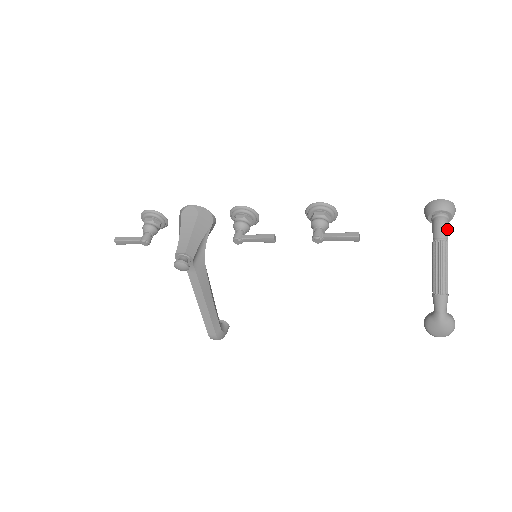
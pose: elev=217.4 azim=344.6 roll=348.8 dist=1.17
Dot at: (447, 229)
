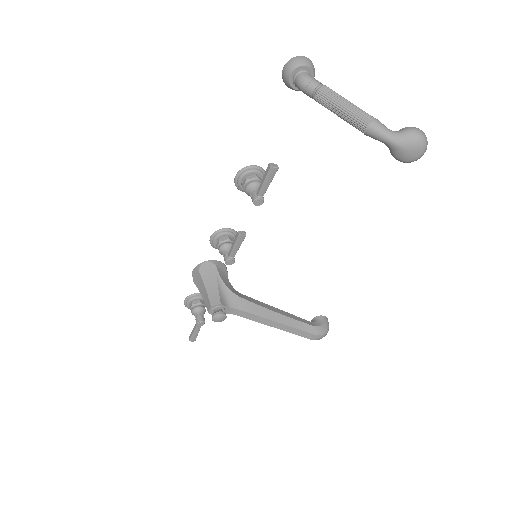
Dot at: (310, 80)
